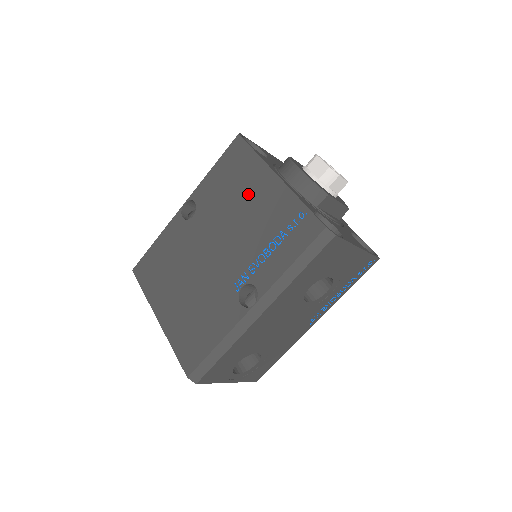
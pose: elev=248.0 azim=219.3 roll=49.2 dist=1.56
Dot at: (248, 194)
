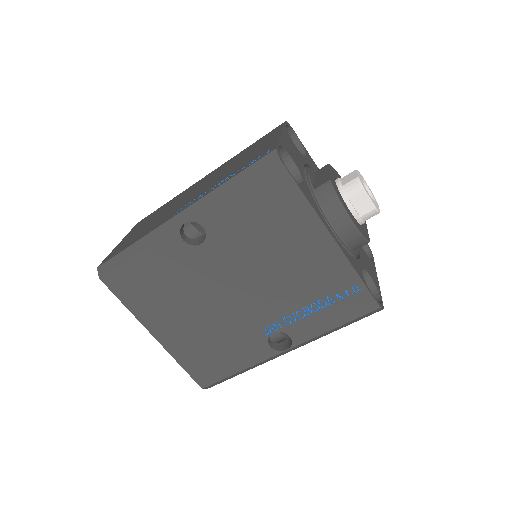
Dot at: (289, 246)
